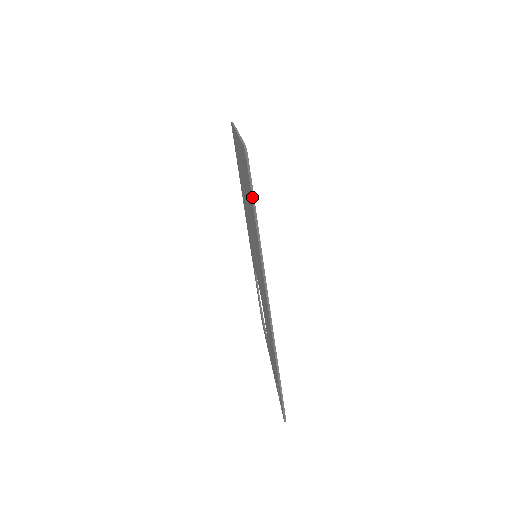
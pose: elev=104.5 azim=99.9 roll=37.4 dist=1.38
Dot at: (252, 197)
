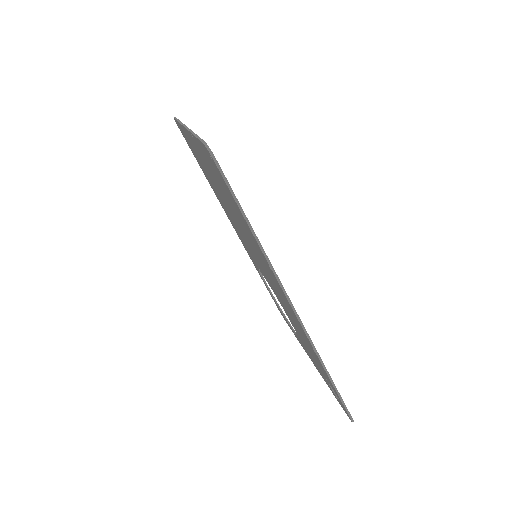
Dot at: (235, 200)
